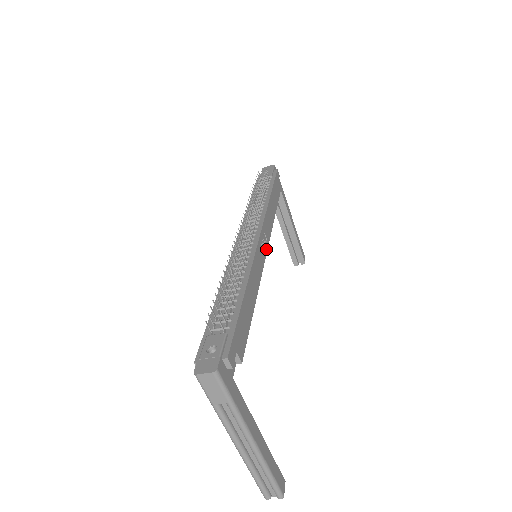
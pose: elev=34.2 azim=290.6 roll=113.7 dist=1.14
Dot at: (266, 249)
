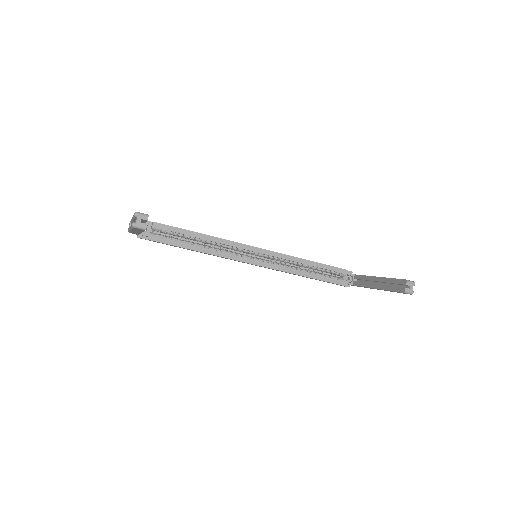
Dot at: (257, 248)
